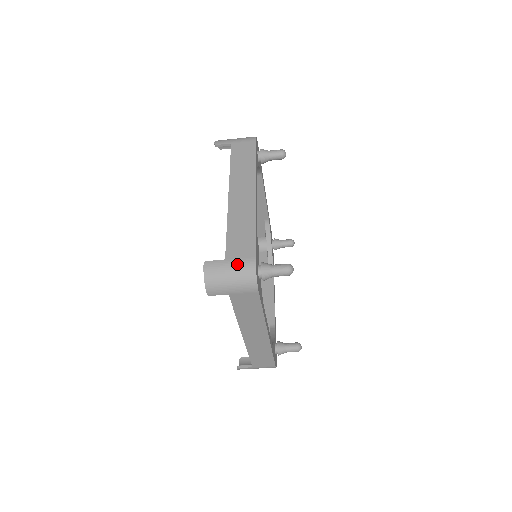
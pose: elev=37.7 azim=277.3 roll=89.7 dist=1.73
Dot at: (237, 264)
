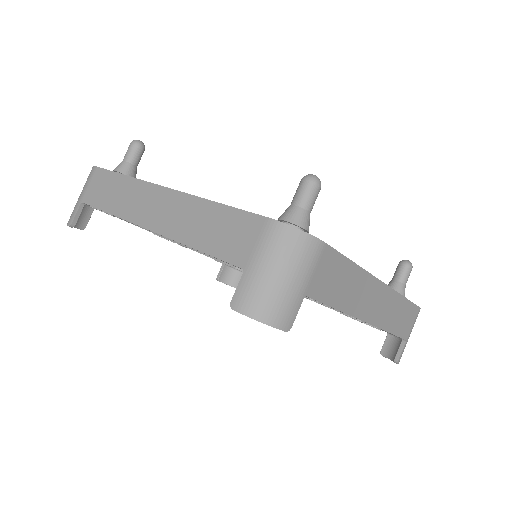
Dot at: occluded
